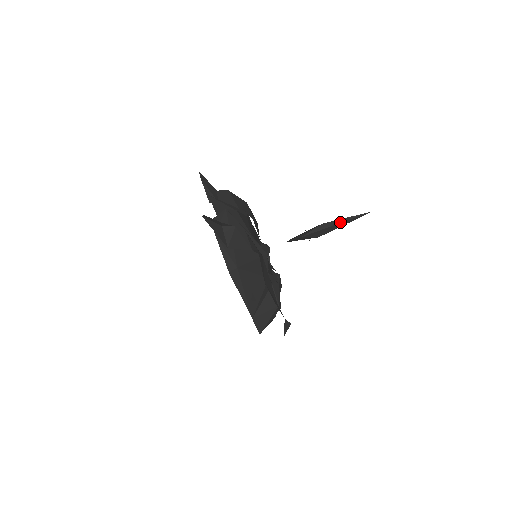
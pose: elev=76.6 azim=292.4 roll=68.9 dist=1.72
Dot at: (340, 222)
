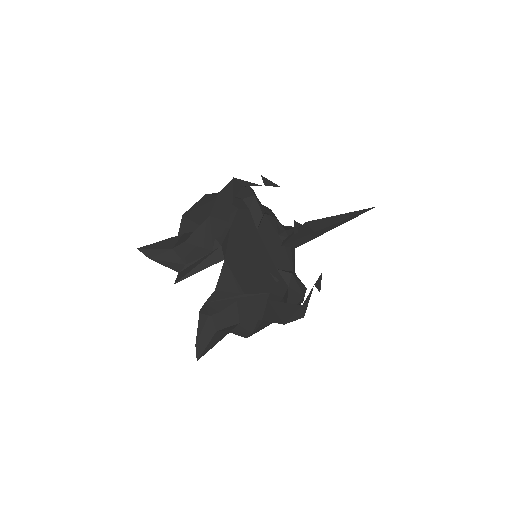
Dot at: occluded
